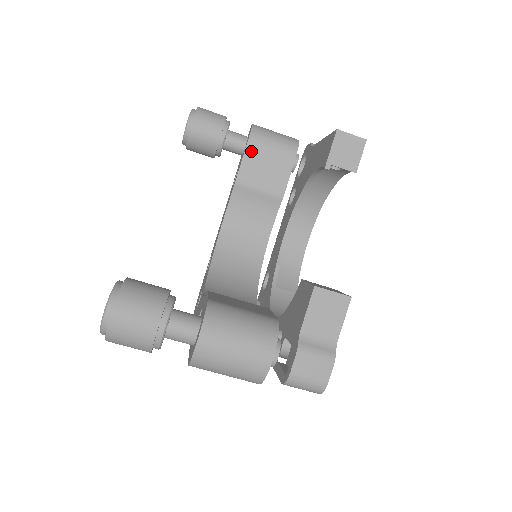
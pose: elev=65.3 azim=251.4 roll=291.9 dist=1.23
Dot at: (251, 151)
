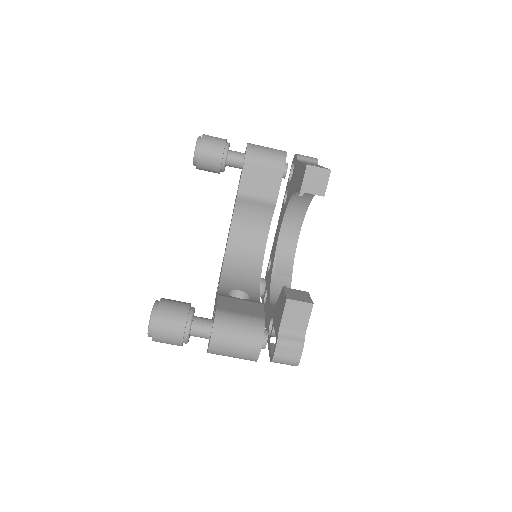
Dot at: (247, 169)
